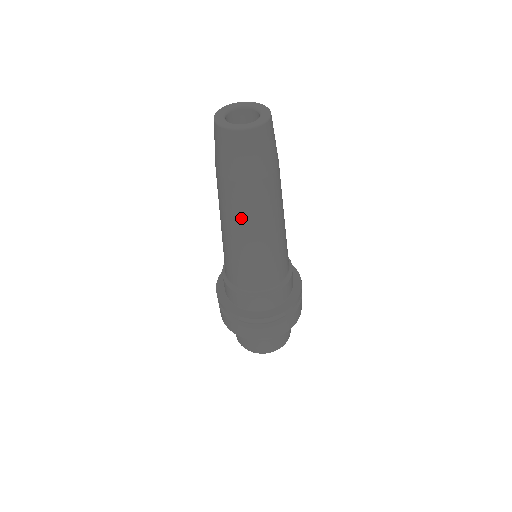
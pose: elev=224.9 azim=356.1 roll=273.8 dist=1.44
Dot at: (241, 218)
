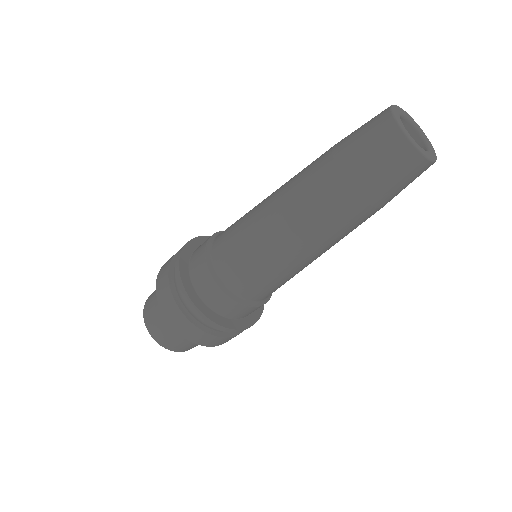
Dot at: (317, 228)
